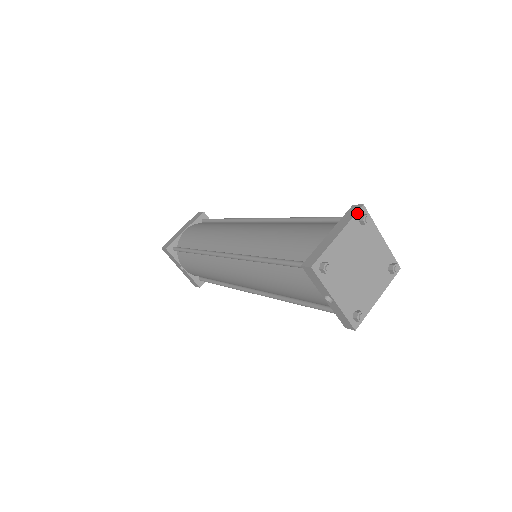
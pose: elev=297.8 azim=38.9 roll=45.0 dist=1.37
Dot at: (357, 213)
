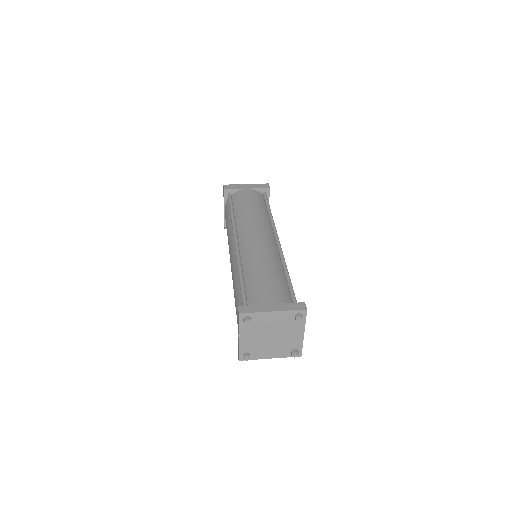
Dot at: (298, 310)
